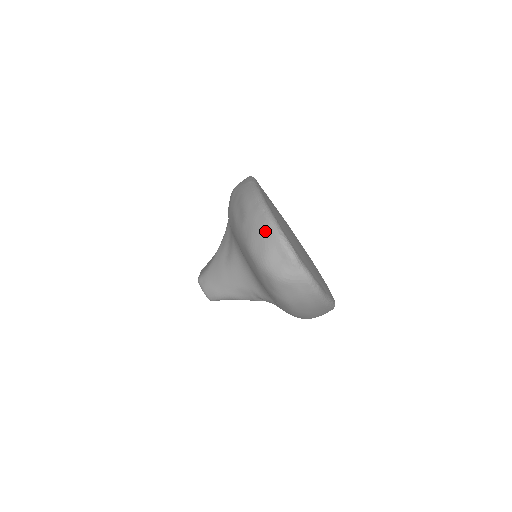
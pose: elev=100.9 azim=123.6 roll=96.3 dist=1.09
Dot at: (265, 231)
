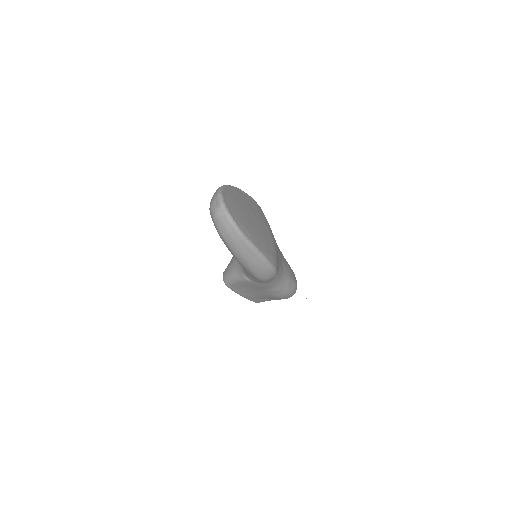
Dot at: (215, 193)
